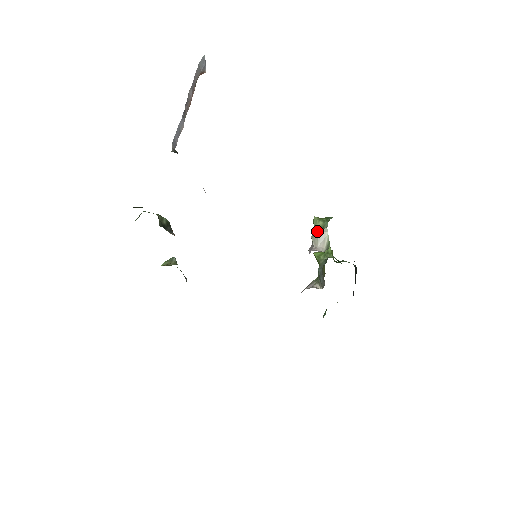
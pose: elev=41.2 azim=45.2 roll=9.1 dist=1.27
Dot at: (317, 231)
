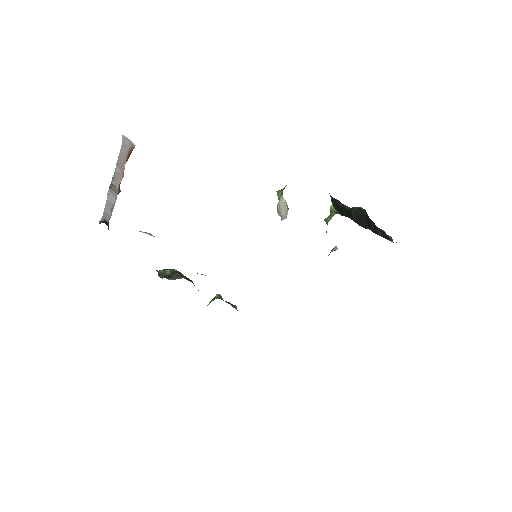
Dot at: (278, 203)
